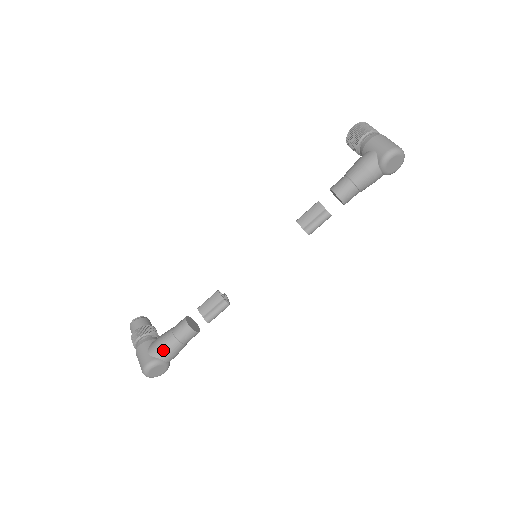
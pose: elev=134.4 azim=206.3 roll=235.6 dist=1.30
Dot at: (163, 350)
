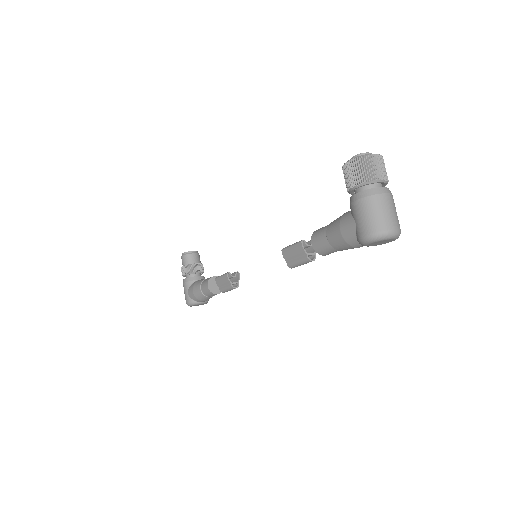
Dot at: (196, 298)
